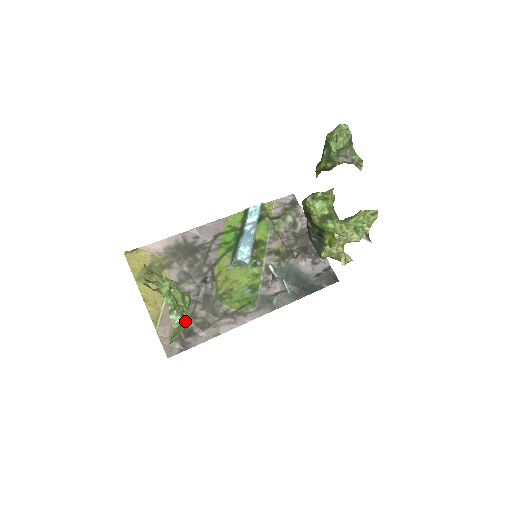
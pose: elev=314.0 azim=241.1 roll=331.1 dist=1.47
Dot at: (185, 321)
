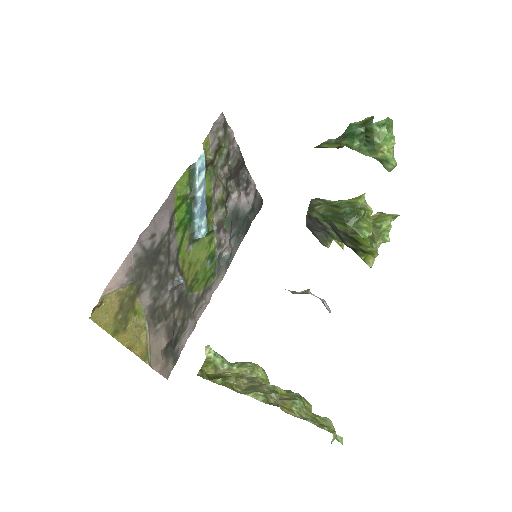
Dot at: occluded
